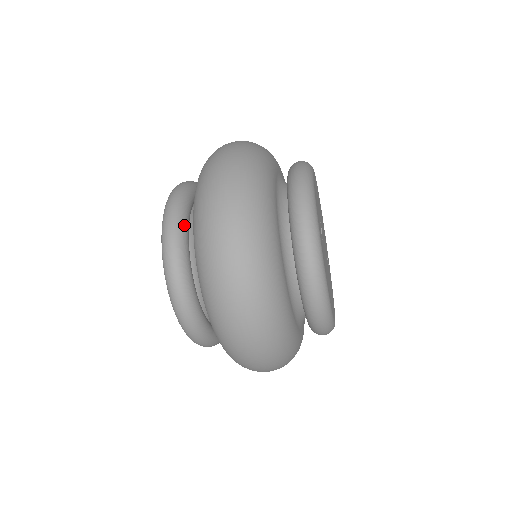
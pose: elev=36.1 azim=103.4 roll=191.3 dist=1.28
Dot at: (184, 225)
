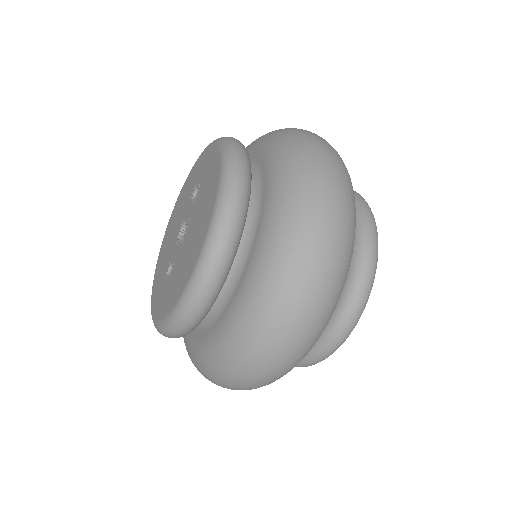
Dot at: occluded
